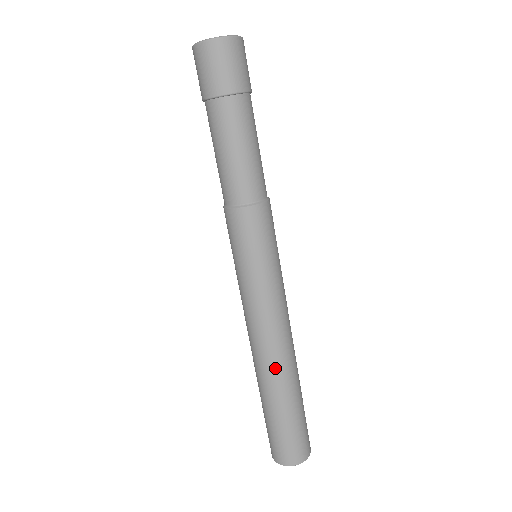
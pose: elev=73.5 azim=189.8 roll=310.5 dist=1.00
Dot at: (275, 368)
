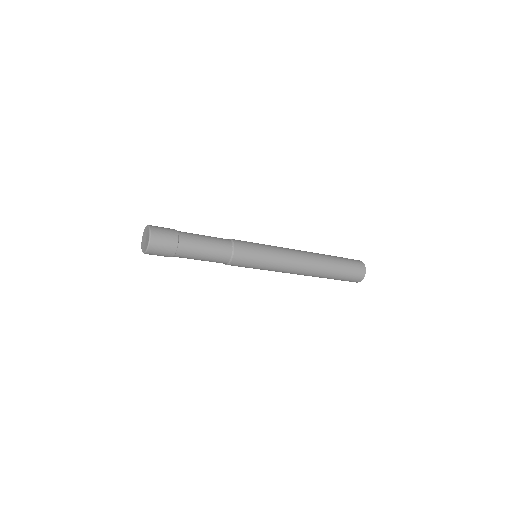
Dot at: (312, 274)
